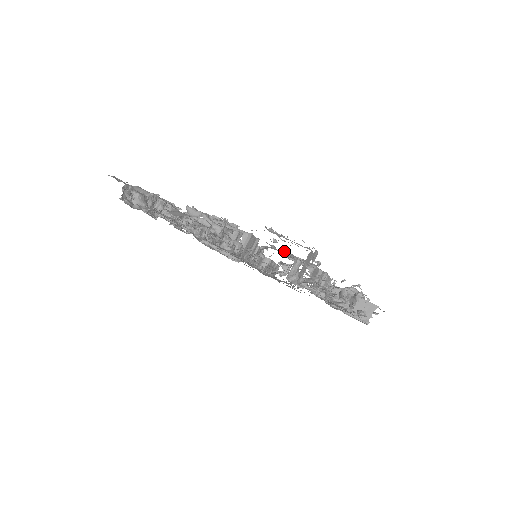
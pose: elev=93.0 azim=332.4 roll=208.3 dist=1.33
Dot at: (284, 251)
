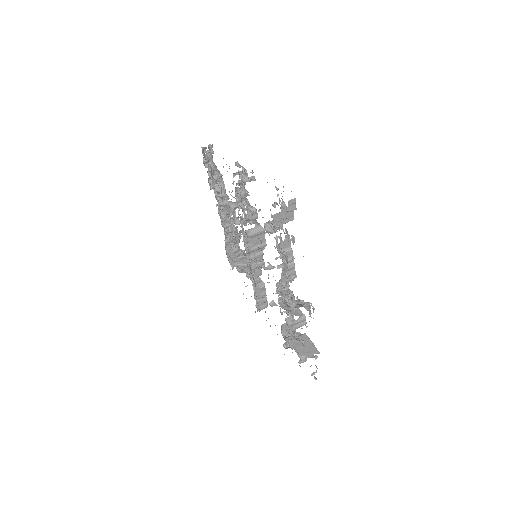
Dot at: occluded
